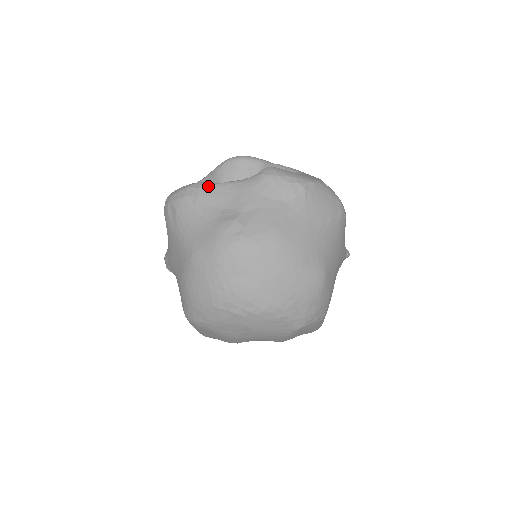
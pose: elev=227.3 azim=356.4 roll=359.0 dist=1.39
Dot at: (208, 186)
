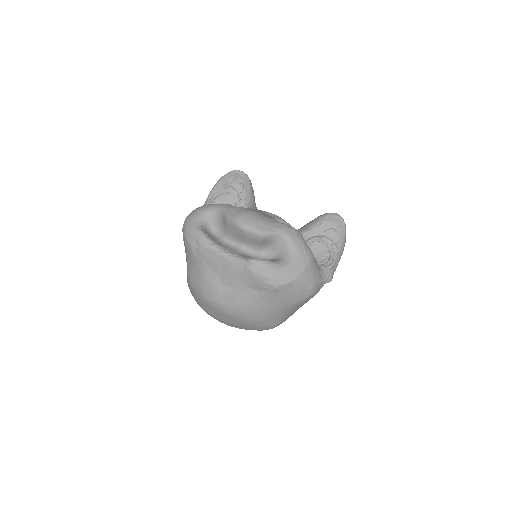
Dot at: (208, 248)
